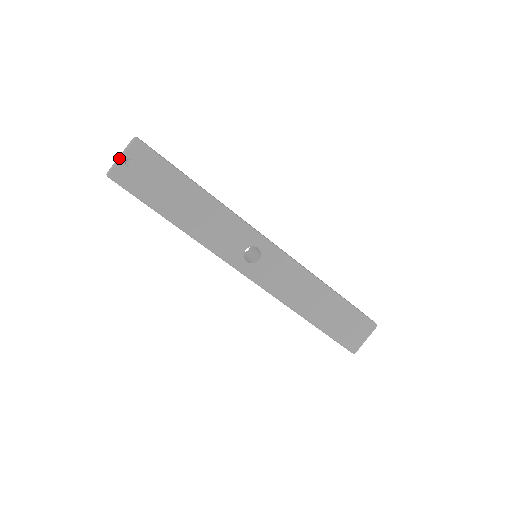
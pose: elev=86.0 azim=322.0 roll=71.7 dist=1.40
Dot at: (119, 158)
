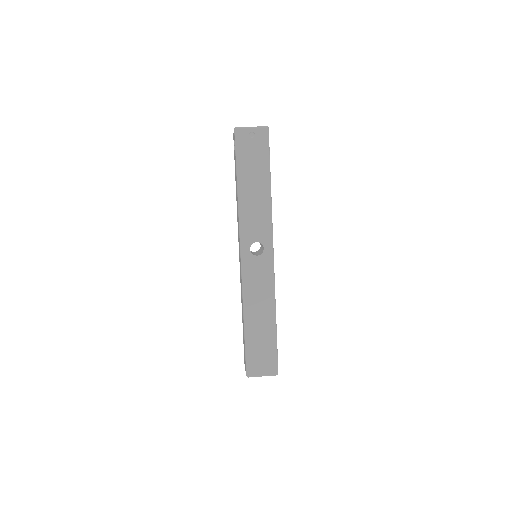
Dot at: (250, 127)
